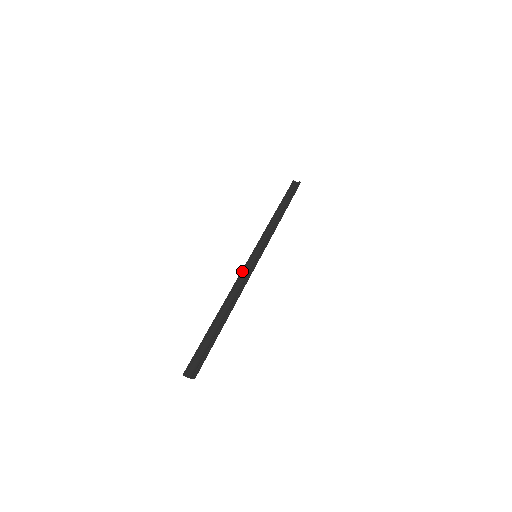
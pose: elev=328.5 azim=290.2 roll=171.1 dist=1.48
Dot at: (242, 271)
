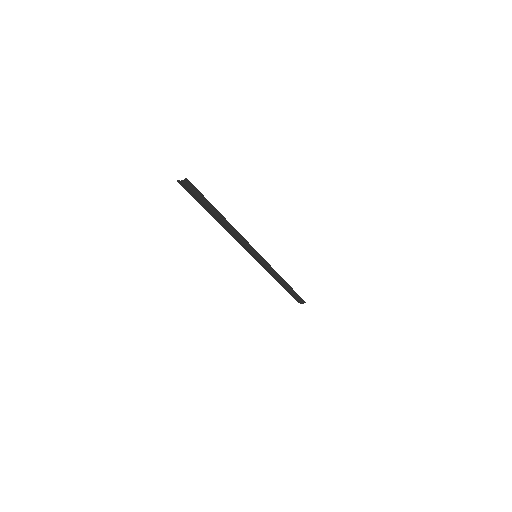
Dot at: (242, 245)
